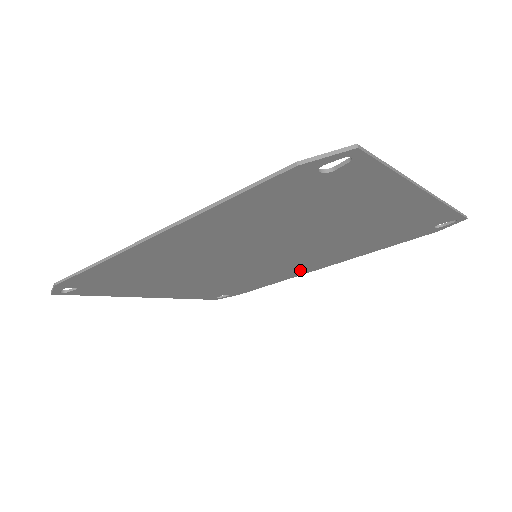
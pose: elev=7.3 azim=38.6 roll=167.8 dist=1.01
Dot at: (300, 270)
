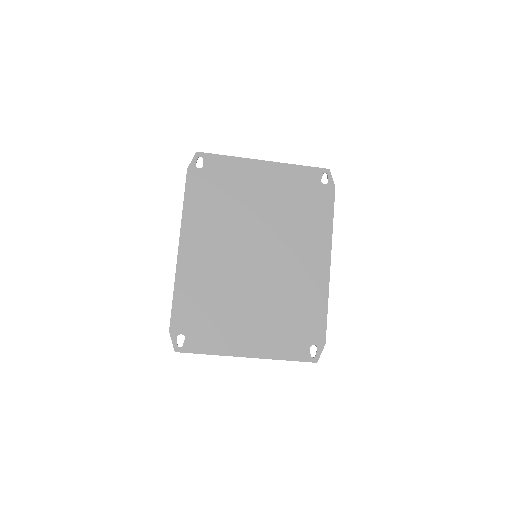
Dot at: (316, 273)
